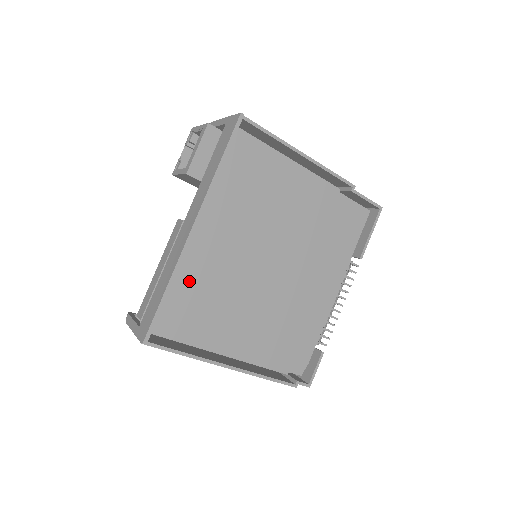
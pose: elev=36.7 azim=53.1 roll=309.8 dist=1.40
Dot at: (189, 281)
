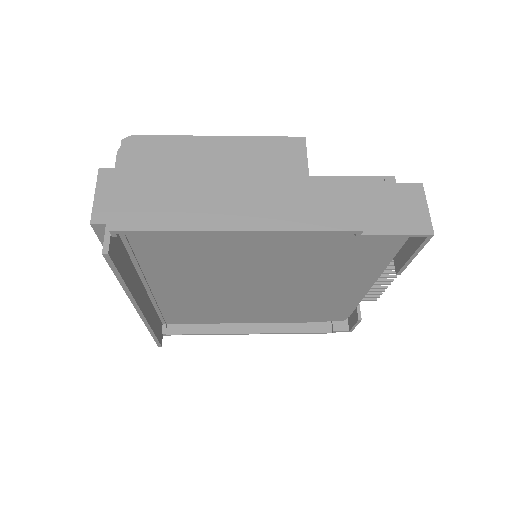
Dot at: (178, 305)
